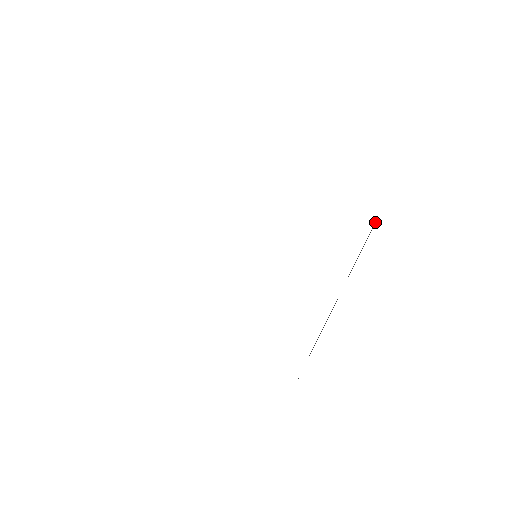
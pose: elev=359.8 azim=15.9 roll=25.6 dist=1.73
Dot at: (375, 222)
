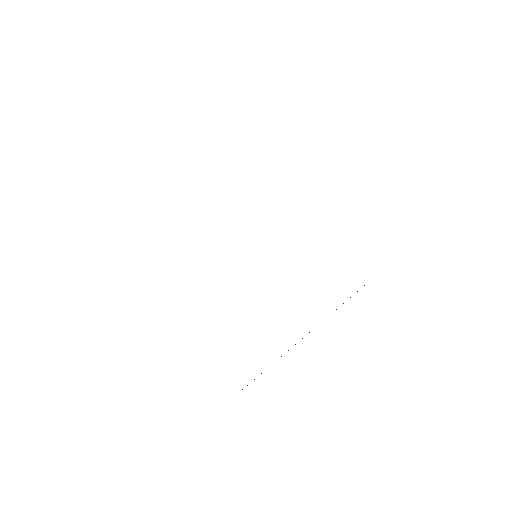
Dot at: occluded
